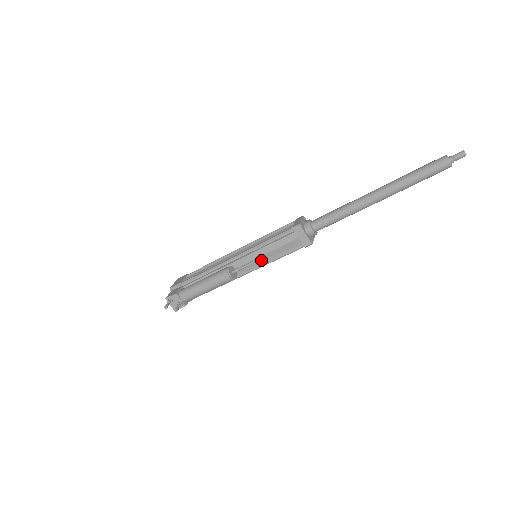
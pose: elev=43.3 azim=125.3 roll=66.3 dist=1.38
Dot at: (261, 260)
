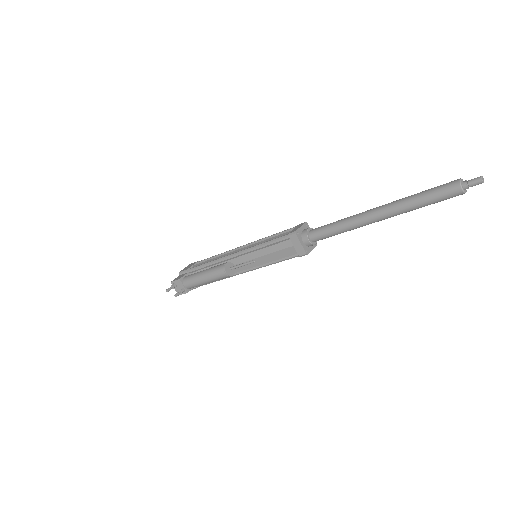
Dot at: (259, 261)
